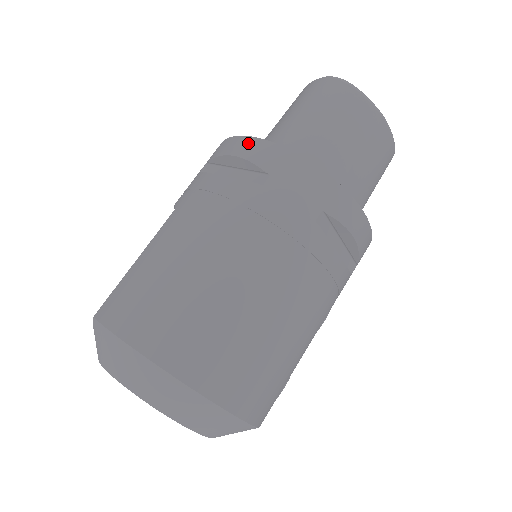
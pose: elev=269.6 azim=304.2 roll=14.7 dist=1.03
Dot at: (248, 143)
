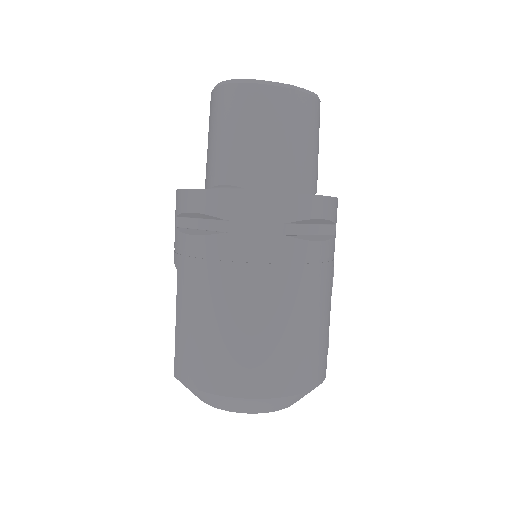
Dot at: (197, 197)
